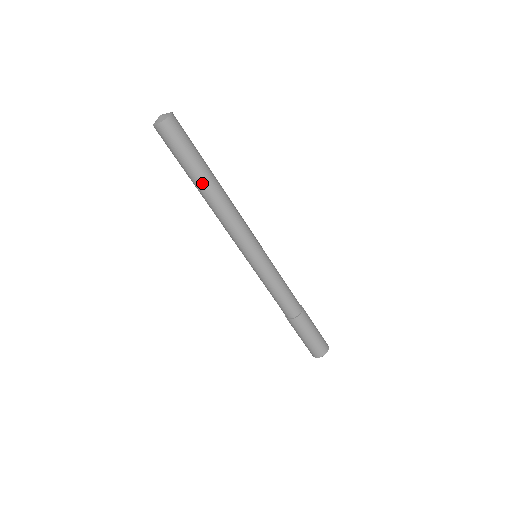
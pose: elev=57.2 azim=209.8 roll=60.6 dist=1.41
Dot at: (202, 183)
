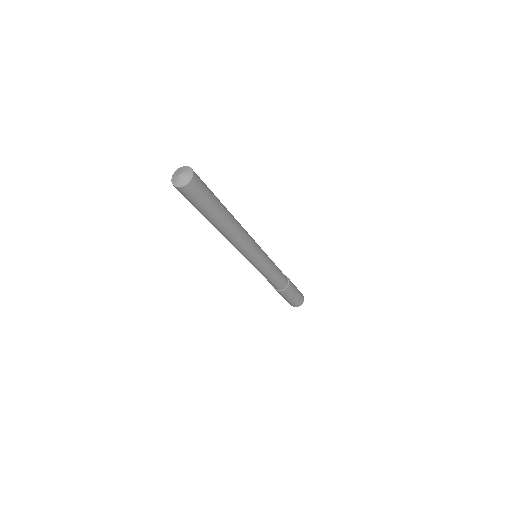
Dot at: (219, 222)
